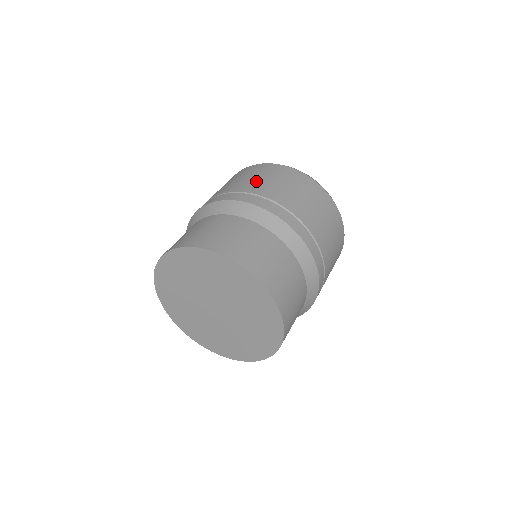
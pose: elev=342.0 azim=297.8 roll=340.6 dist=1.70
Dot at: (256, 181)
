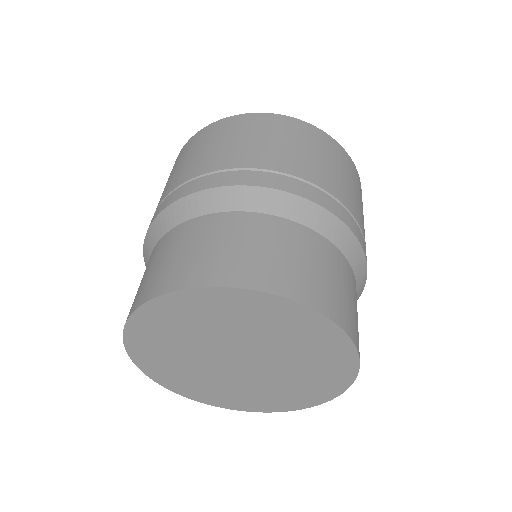
Dot at: (249, 146)
